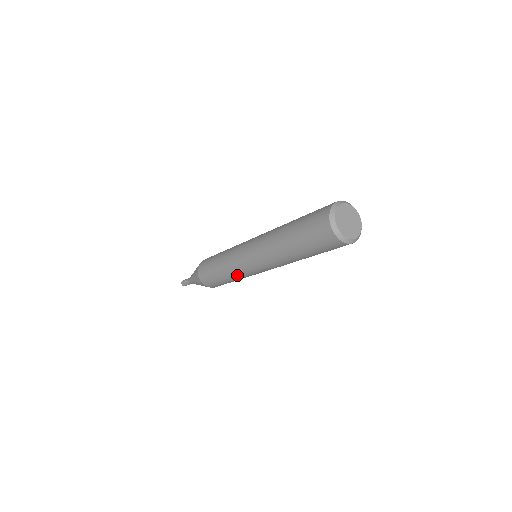
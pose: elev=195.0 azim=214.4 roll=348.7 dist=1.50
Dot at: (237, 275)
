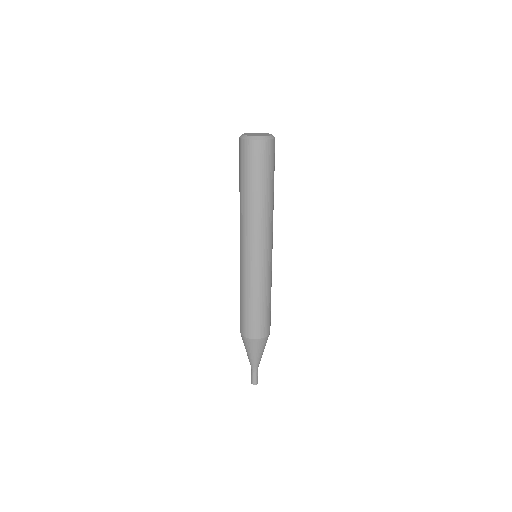
Dot at: (245, 282)
